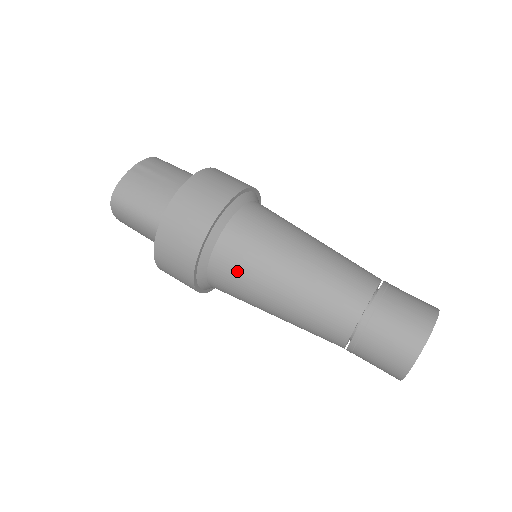
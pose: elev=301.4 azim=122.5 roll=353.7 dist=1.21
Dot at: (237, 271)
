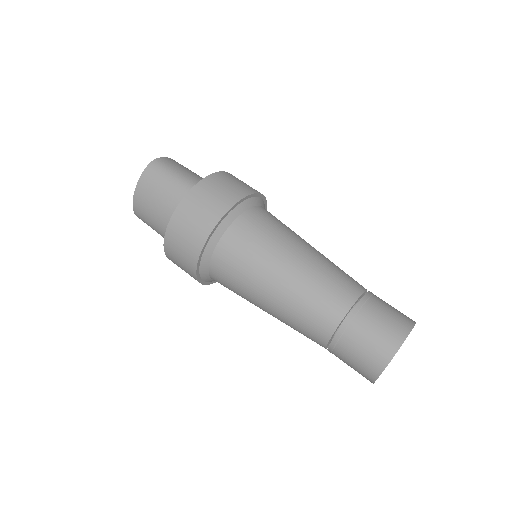
Dot at: (261, 232)
